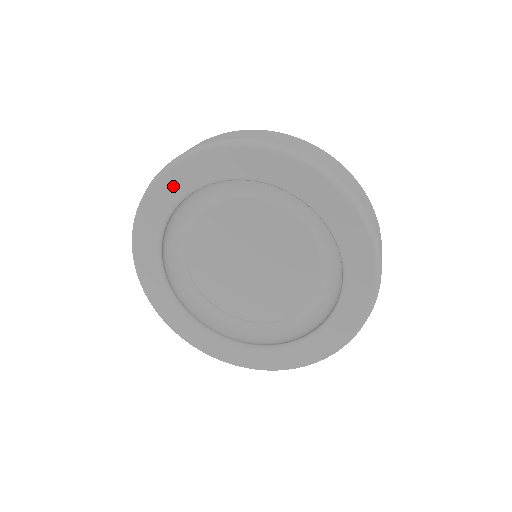
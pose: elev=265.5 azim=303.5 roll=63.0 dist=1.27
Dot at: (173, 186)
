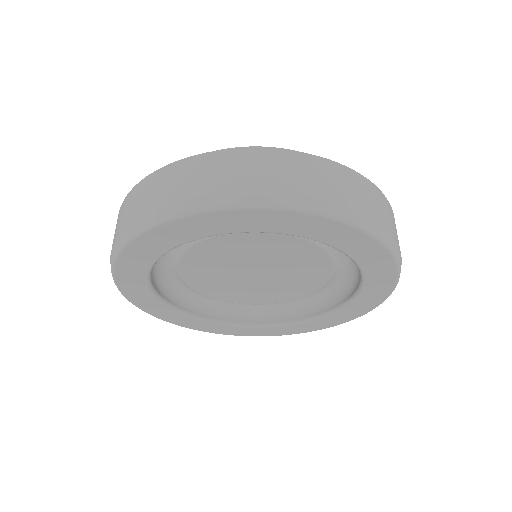
Dot at: (132, 281)
